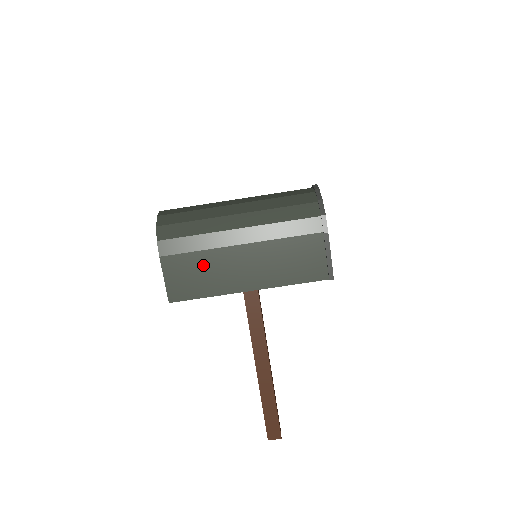
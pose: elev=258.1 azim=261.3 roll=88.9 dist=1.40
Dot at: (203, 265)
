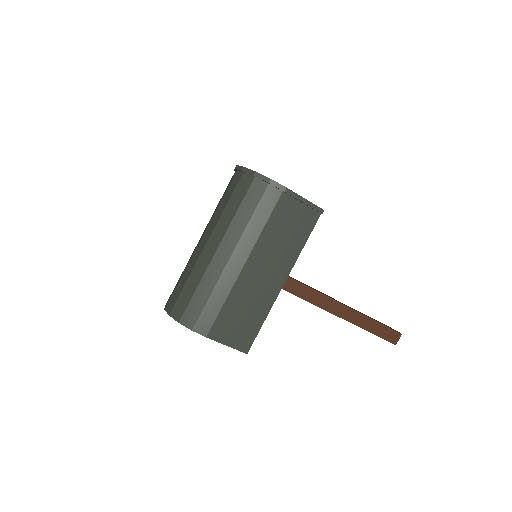
Dot at: (238, 306)
